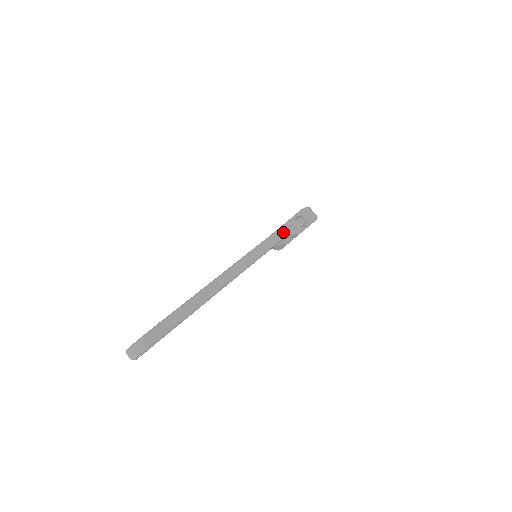
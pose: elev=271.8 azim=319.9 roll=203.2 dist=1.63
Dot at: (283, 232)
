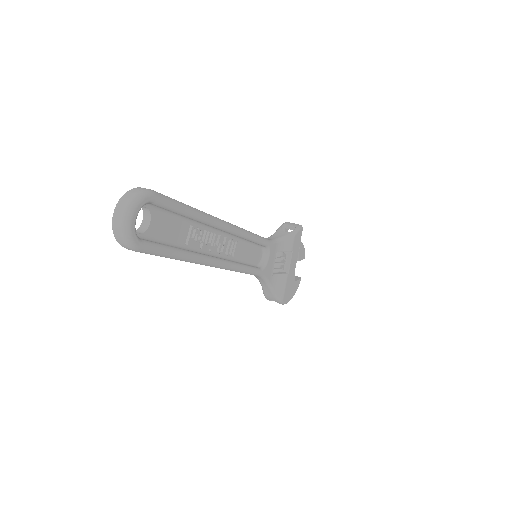
Dot at: (275, 237)
